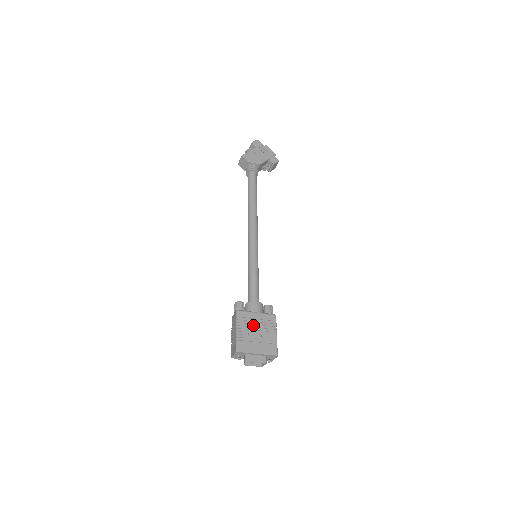
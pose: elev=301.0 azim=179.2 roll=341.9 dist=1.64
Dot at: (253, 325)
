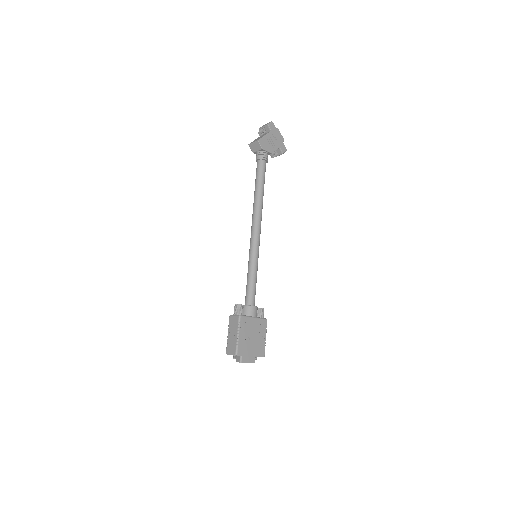
Dot at: (250, 330)
